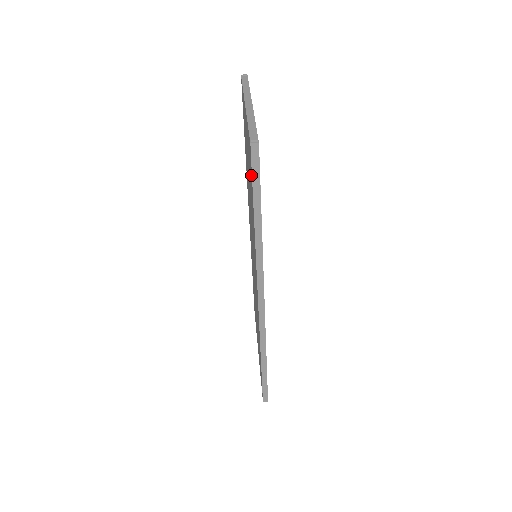
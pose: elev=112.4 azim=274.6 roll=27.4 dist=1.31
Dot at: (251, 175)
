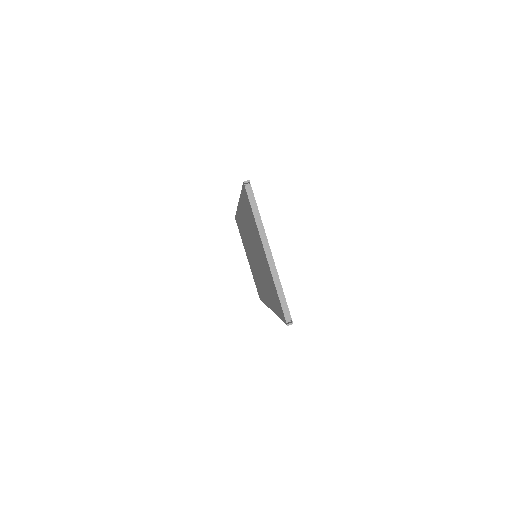
Dot at: (281, 314)
